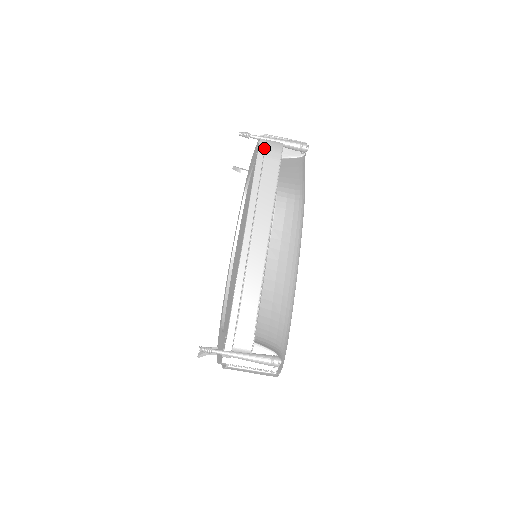
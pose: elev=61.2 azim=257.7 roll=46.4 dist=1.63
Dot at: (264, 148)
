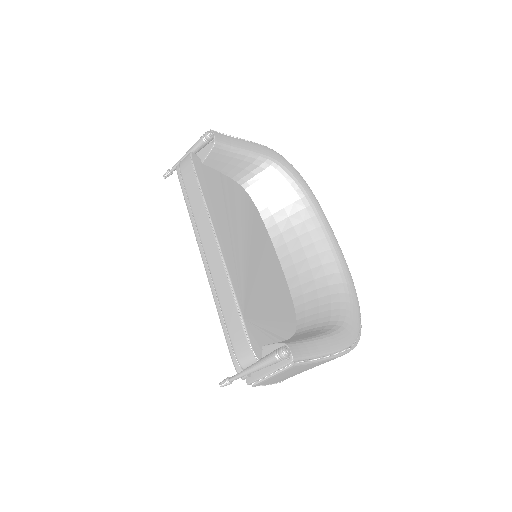
Dot at: (181, 171)
